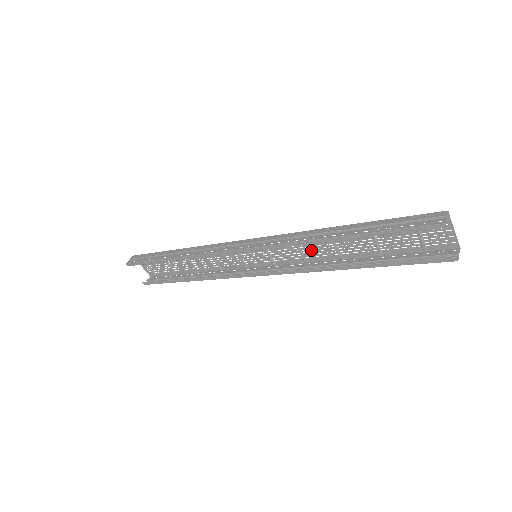
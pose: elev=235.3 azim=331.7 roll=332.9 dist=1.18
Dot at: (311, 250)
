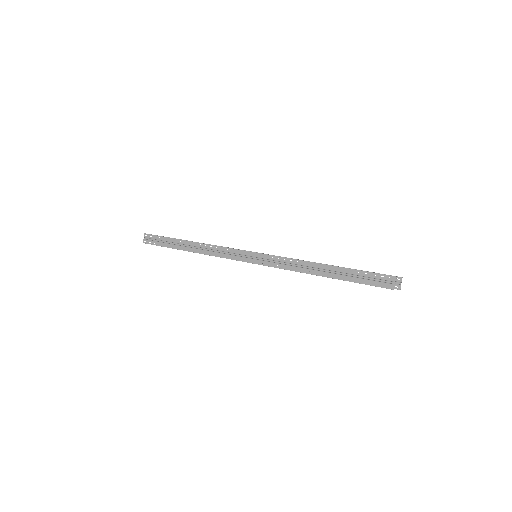
Dot at: occluded
